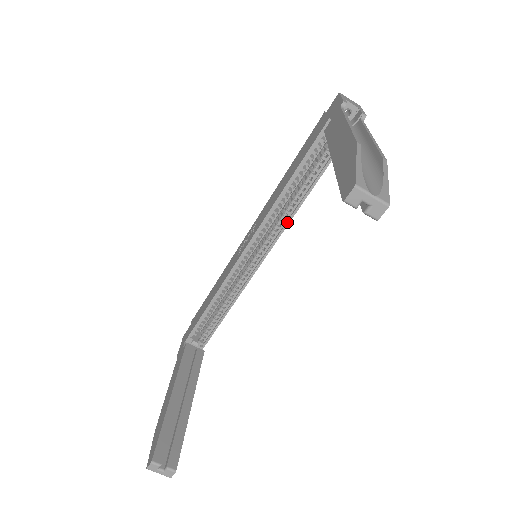
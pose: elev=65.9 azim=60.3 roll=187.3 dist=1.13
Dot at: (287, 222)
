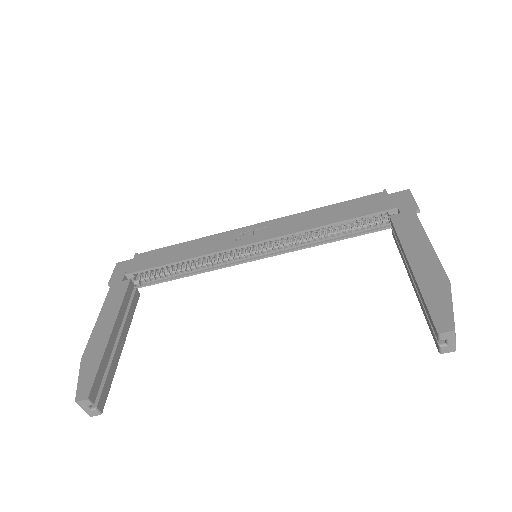
Dot at: (300, 248)
